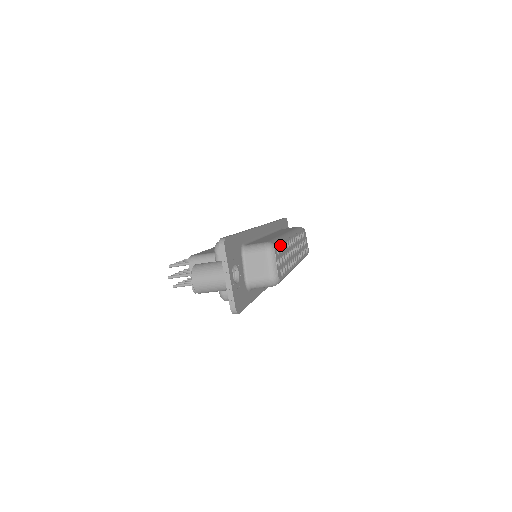
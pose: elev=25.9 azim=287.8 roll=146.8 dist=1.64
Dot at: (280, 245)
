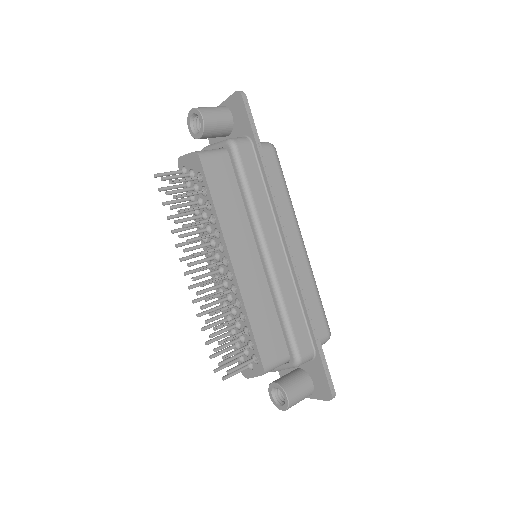
Dot at: occluded
